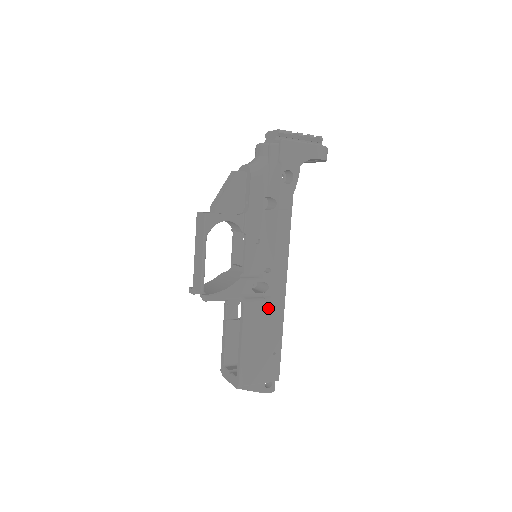
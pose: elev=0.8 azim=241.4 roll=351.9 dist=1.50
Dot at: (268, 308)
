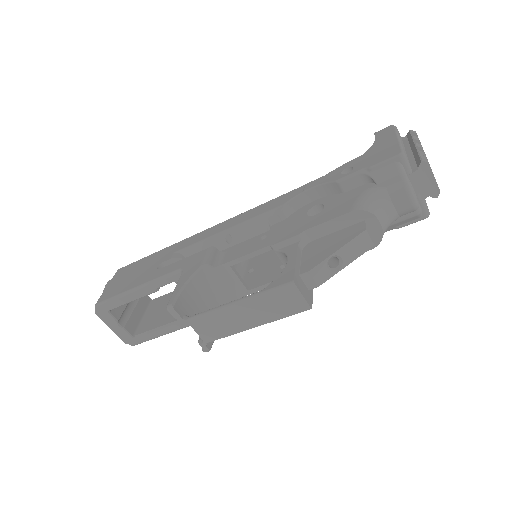
Dot at: occluded
